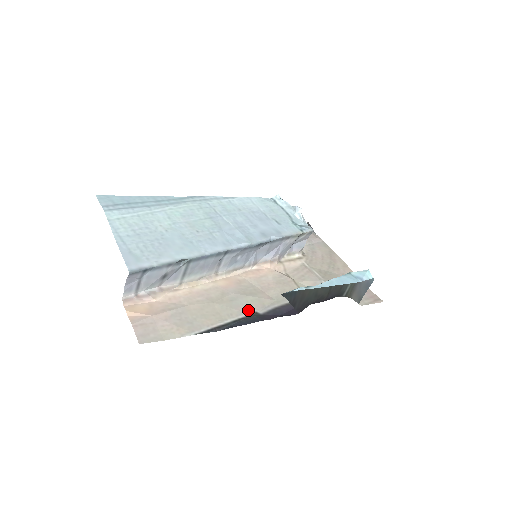
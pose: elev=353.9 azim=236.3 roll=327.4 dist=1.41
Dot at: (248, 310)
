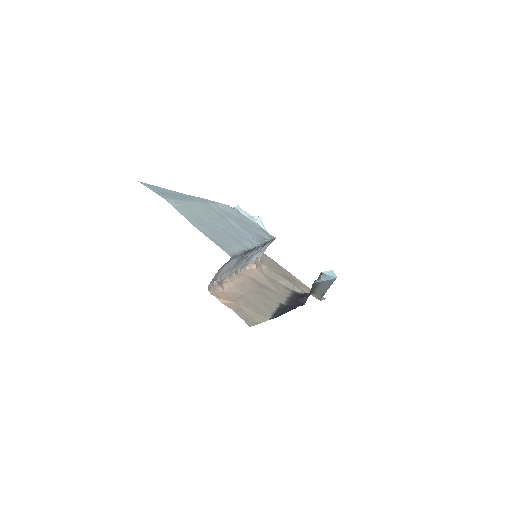
Dot at: (276, 301)
